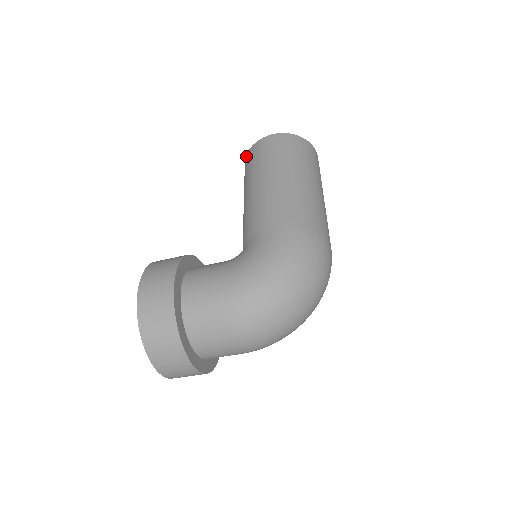
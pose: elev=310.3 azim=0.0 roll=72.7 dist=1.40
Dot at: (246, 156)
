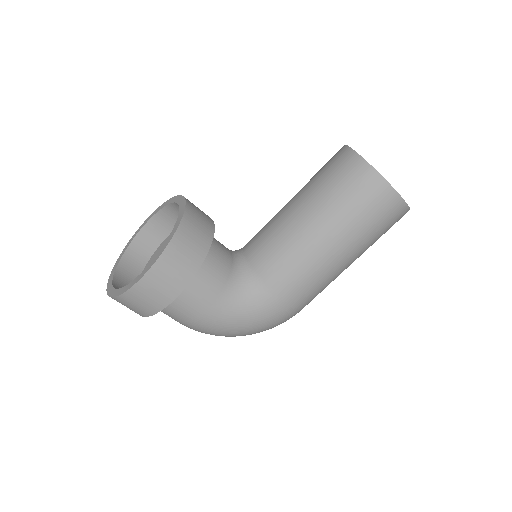
Dot at: (364, 163)
